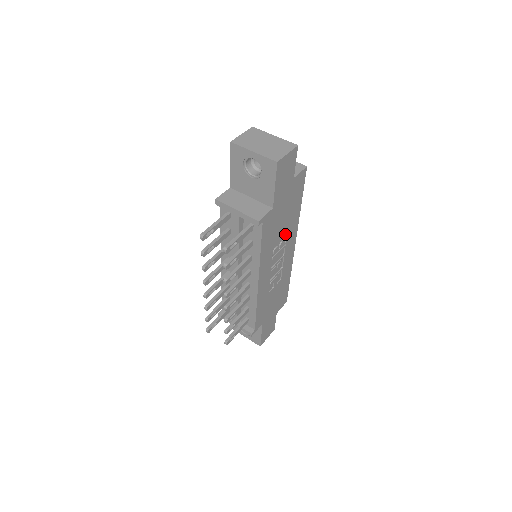
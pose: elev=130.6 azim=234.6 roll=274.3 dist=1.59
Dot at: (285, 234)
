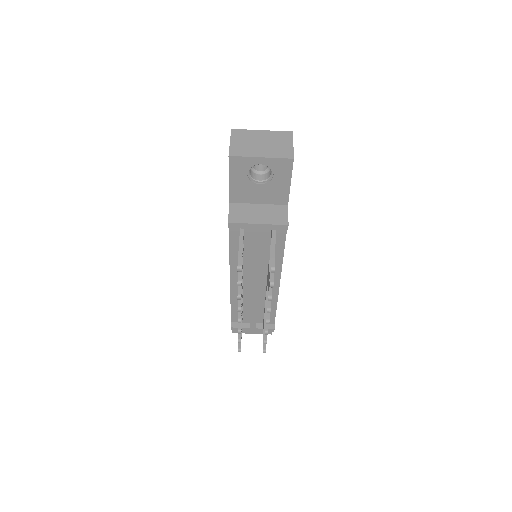
Dot at: occluded
